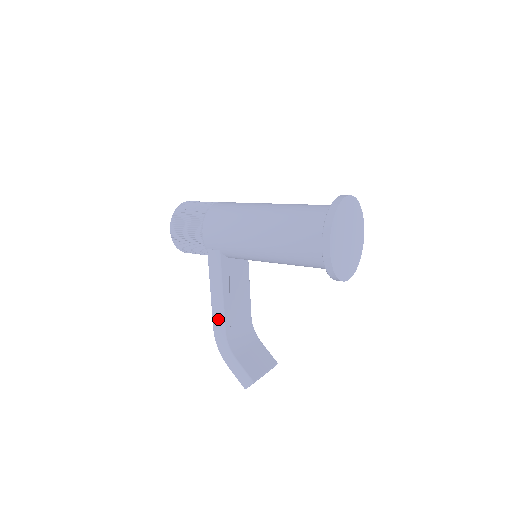
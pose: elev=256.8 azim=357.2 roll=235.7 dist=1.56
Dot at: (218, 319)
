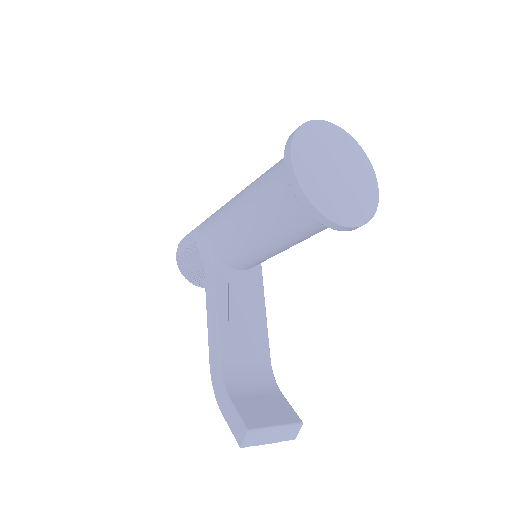
Dot at: (213, 346)
